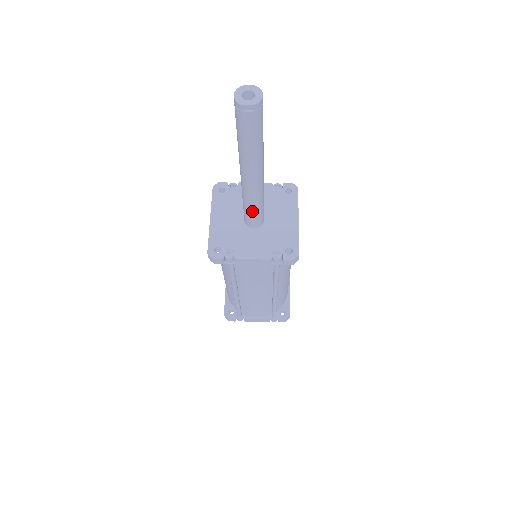
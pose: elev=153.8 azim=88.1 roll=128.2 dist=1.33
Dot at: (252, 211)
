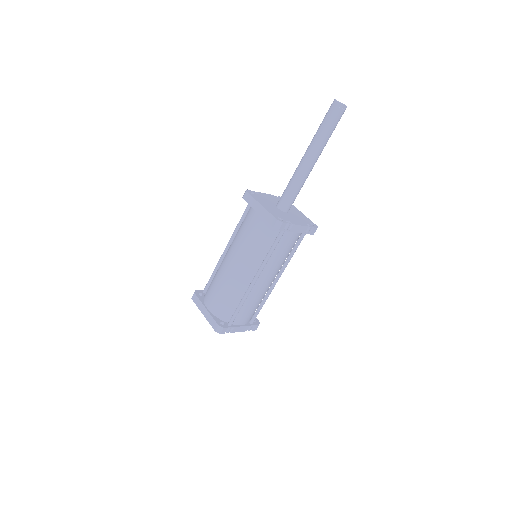
Dot at: (296, 193)
